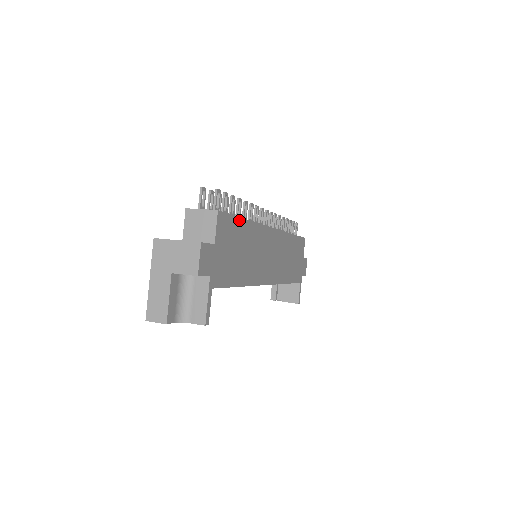
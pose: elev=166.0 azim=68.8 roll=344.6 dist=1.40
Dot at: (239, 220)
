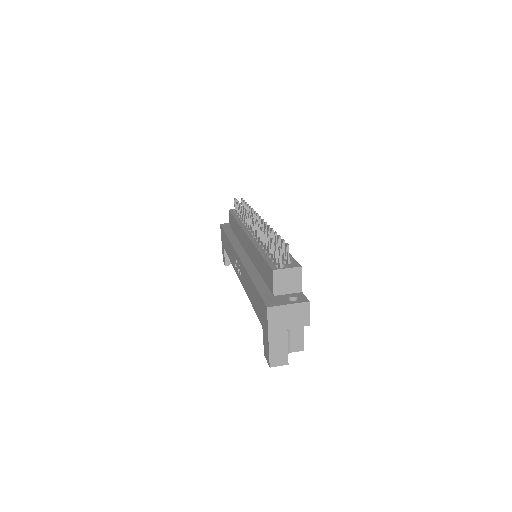
Dot at: occluded
